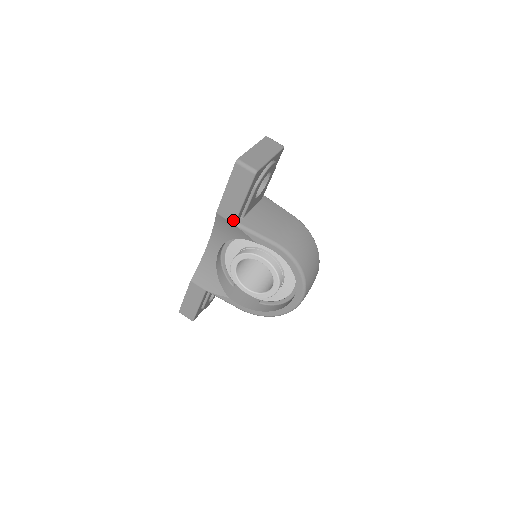
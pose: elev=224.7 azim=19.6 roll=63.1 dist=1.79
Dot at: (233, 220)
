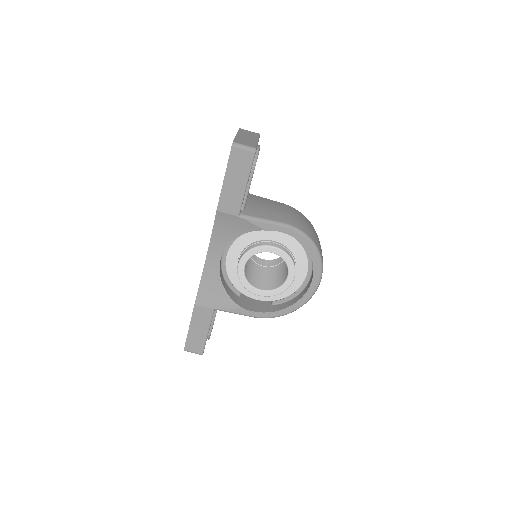
Dot at: (237, 212)
